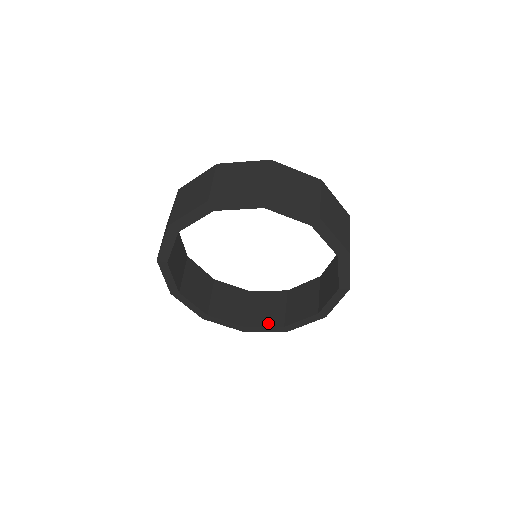
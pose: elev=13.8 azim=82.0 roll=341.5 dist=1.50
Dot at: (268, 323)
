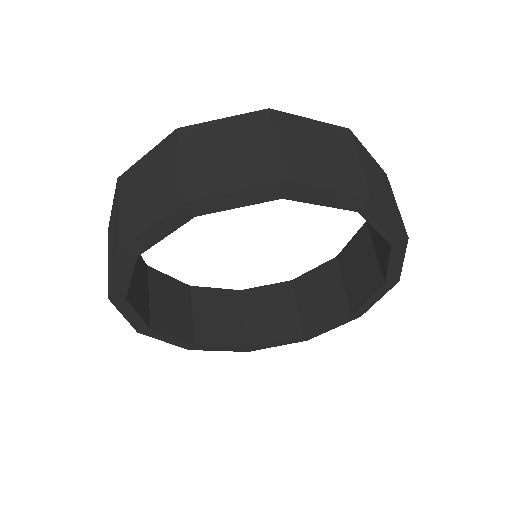
Dot at: (227, 340)
